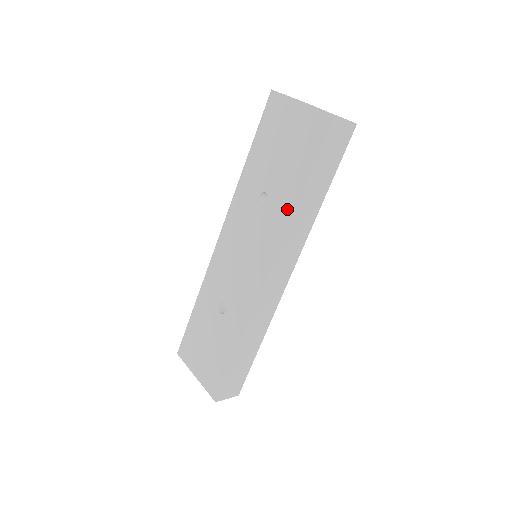
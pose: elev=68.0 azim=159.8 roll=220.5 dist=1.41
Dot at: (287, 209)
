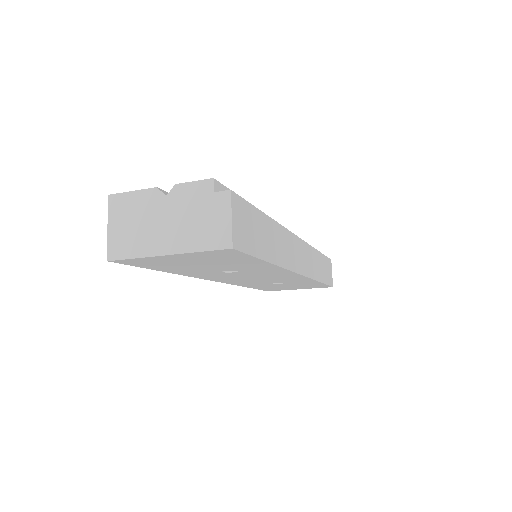
Dot at: (268, 268)
